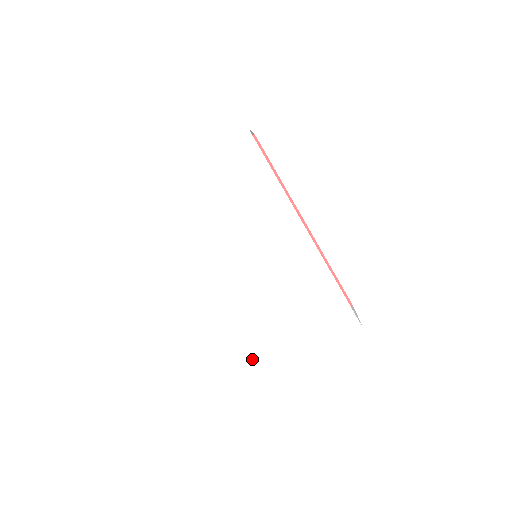
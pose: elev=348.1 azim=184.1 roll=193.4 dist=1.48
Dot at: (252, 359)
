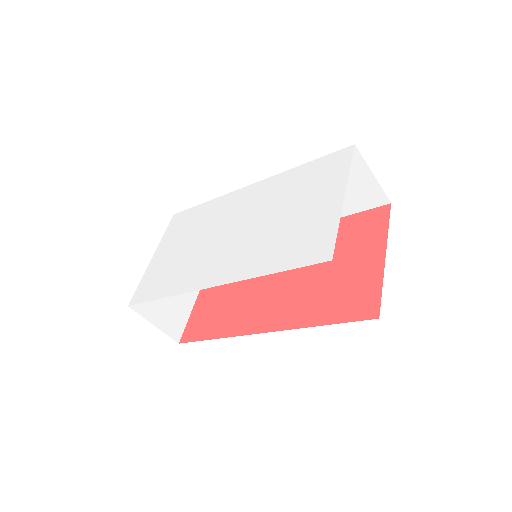
Dot at: (302, 258)
